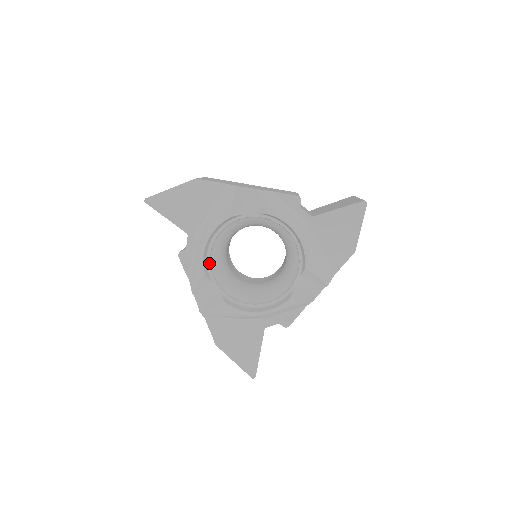
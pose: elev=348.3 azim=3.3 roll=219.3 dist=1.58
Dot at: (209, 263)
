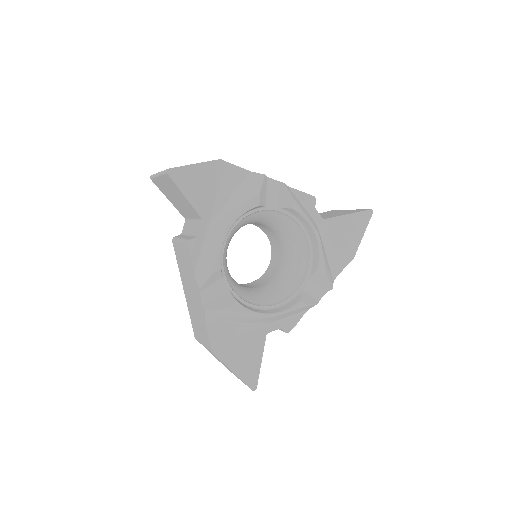
Dot at: (222, 255)
